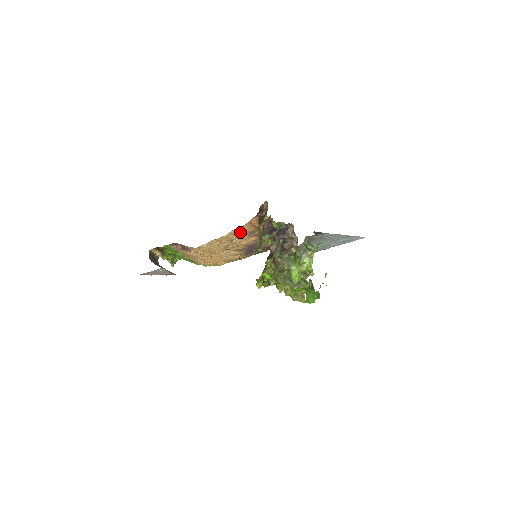
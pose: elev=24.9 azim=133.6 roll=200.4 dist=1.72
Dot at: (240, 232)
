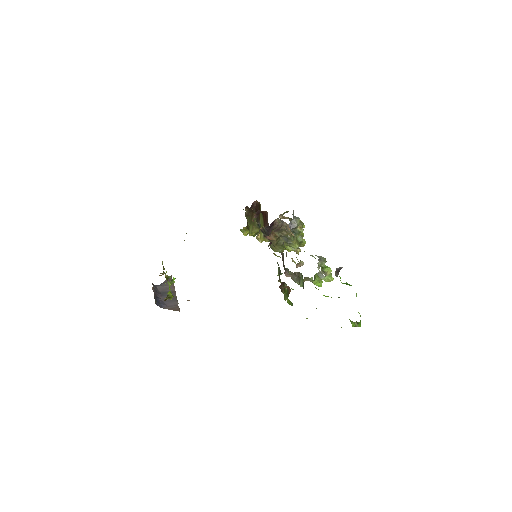
Dot at: occluded
